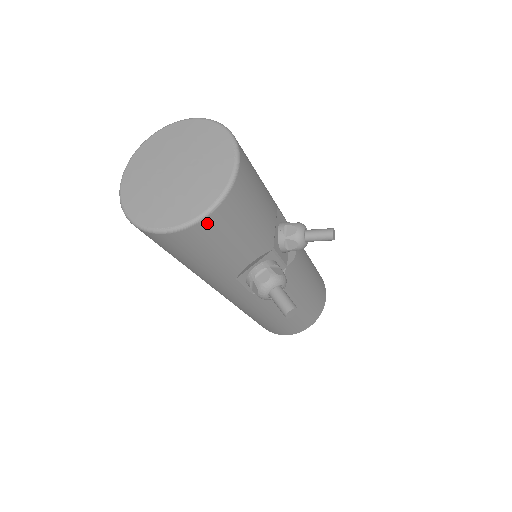
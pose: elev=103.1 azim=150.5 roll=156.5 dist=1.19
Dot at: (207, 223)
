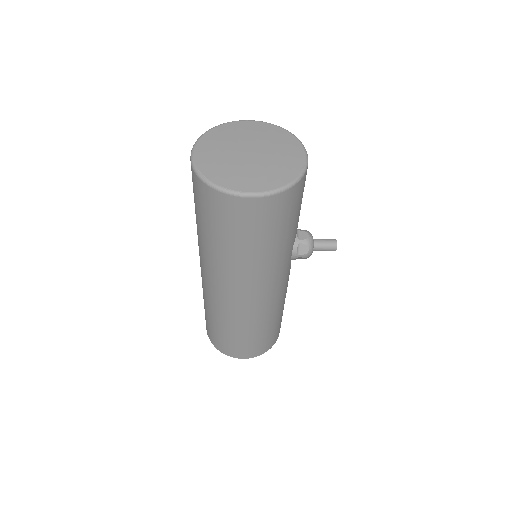
Dot at: occluded
